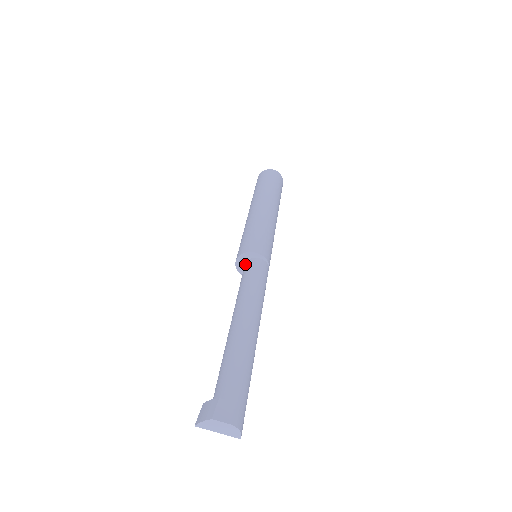
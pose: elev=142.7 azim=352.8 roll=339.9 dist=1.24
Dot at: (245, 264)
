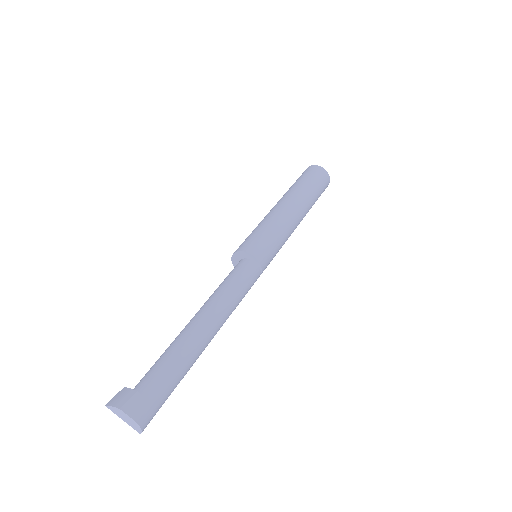
Dot at: (240, 261)
